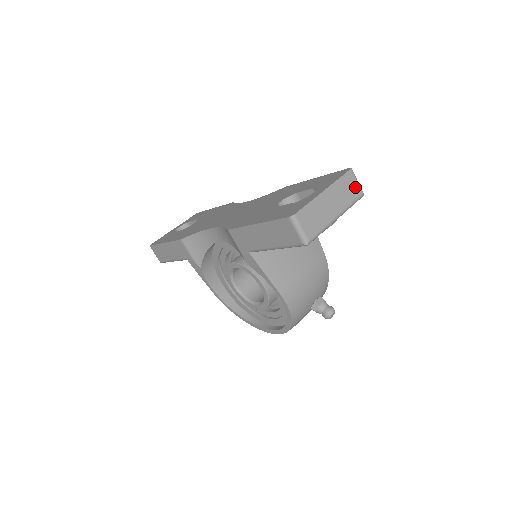
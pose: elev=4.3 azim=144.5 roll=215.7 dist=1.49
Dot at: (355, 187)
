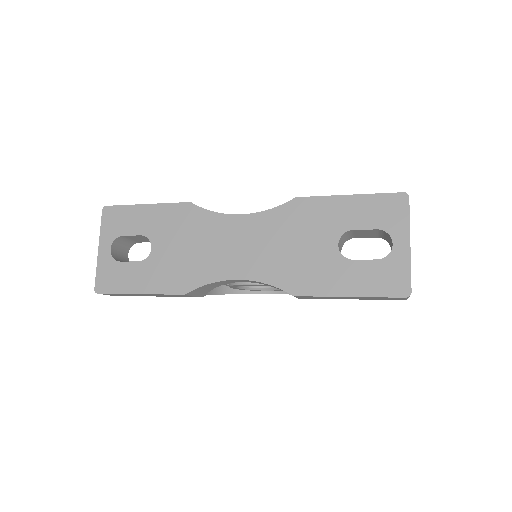
Dot at: occluded
